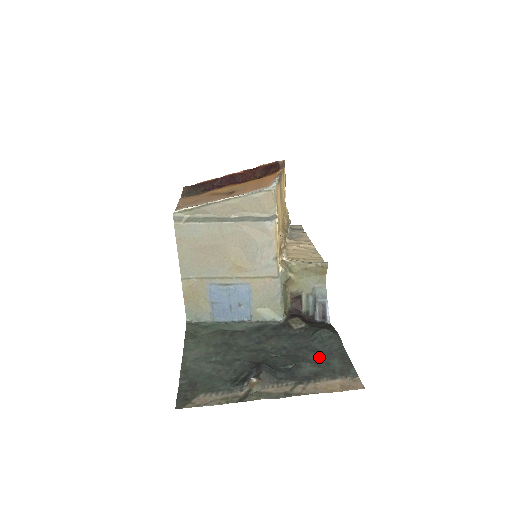
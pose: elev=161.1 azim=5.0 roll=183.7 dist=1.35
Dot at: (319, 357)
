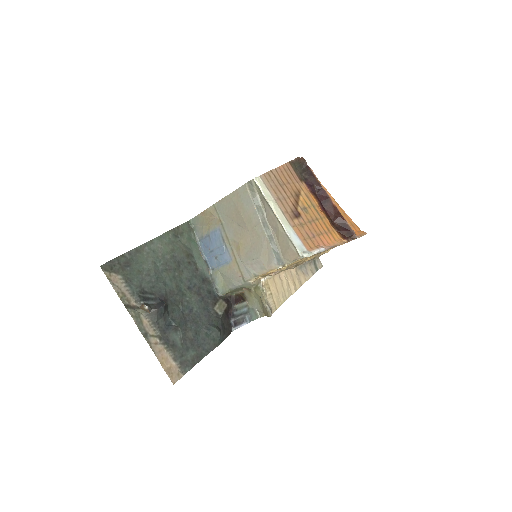
Dot at: (191, 340)
